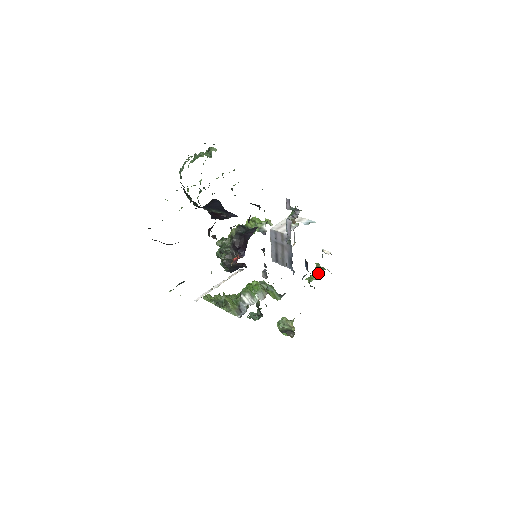
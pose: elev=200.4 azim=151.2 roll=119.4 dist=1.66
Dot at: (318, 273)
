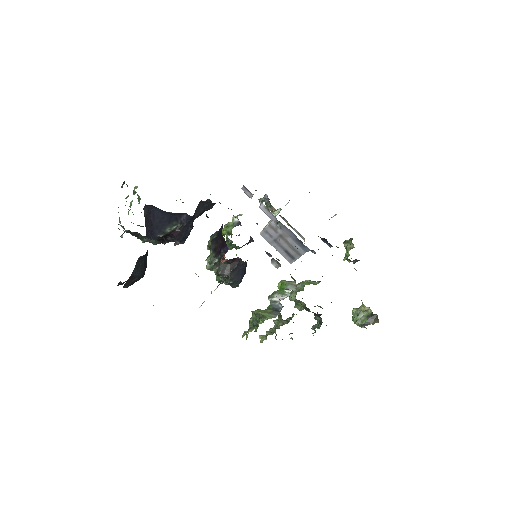
Dot at: (349, 245)
